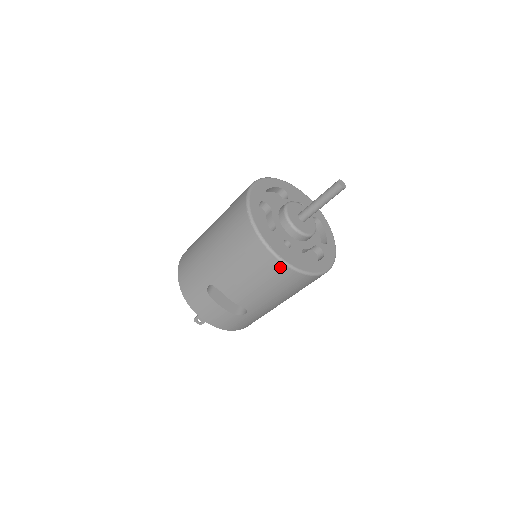
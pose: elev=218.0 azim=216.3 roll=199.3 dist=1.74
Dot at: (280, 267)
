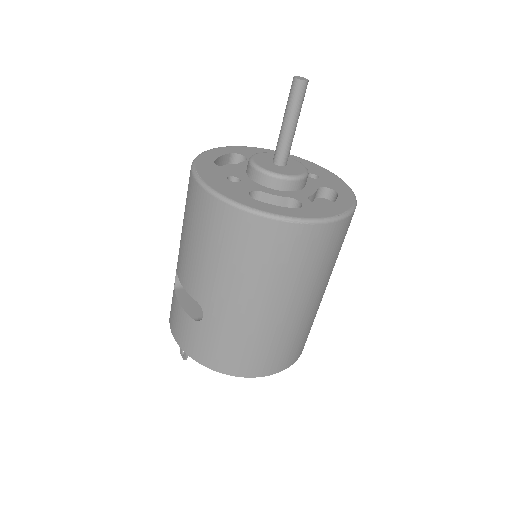
Dot at: (201, 195)
